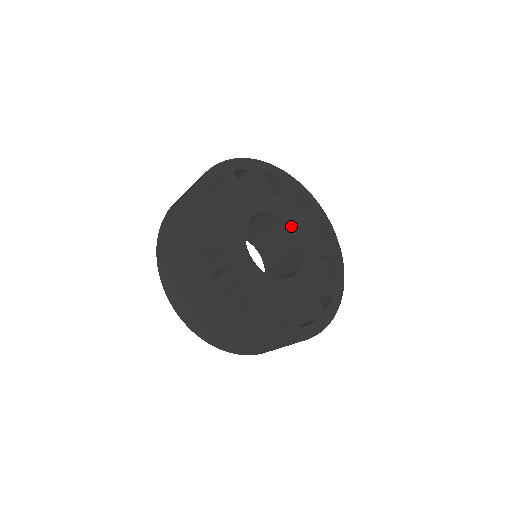
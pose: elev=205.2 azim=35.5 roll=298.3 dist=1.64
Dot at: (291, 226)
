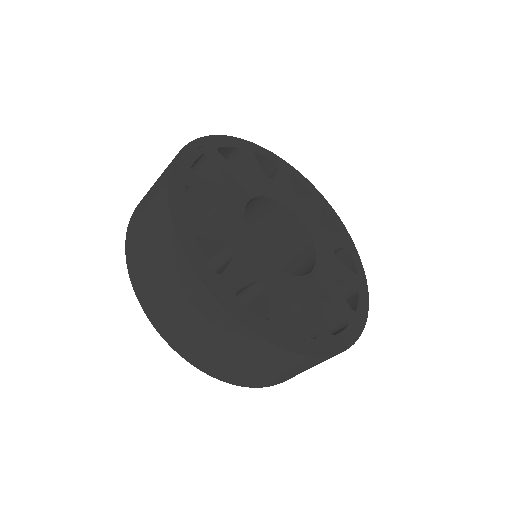
Dot at: (315, 251)
